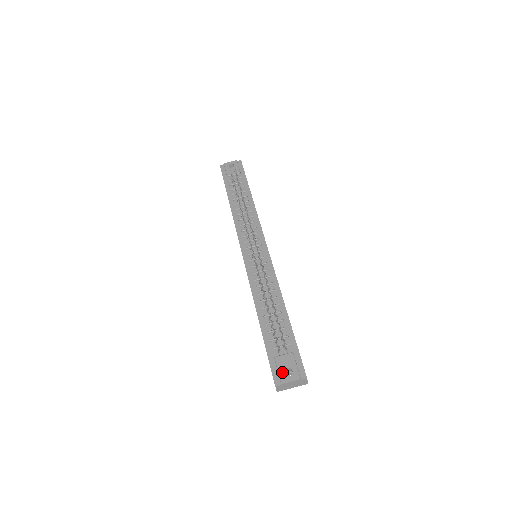
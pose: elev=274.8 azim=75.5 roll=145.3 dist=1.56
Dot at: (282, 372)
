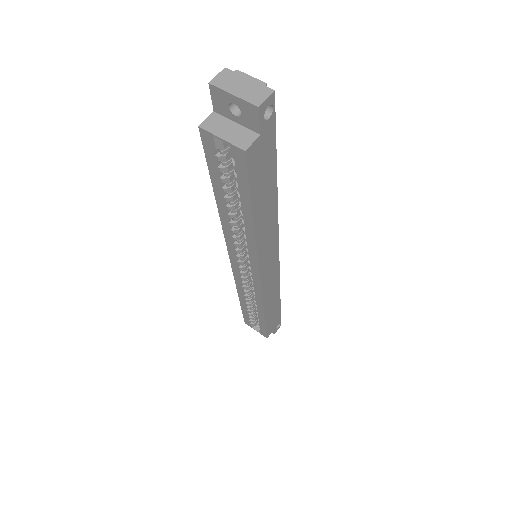
Dot at: occluded
